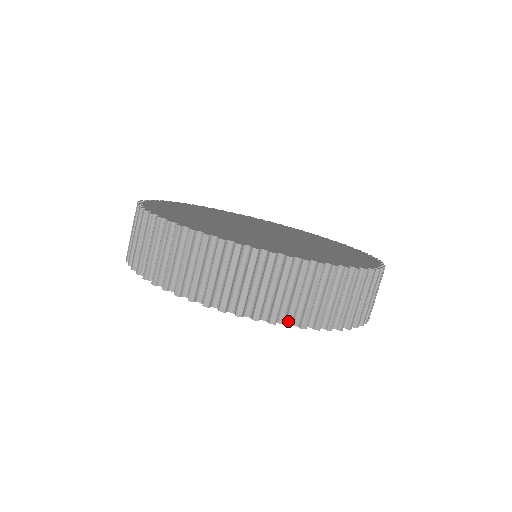
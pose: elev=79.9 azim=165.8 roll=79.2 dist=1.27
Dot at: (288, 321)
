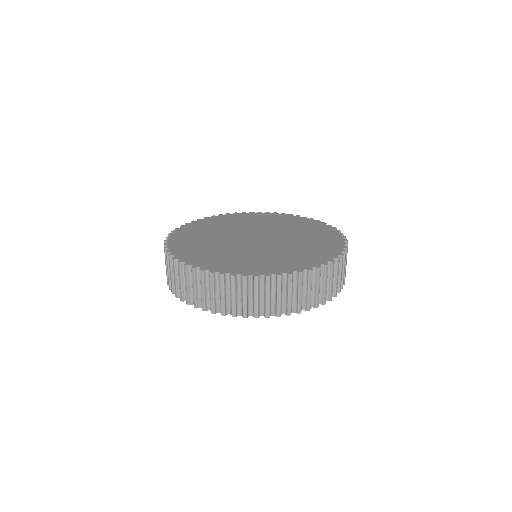
Dot at: occluded
